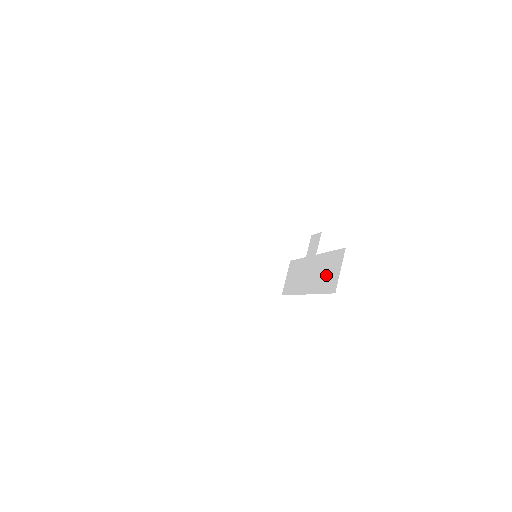
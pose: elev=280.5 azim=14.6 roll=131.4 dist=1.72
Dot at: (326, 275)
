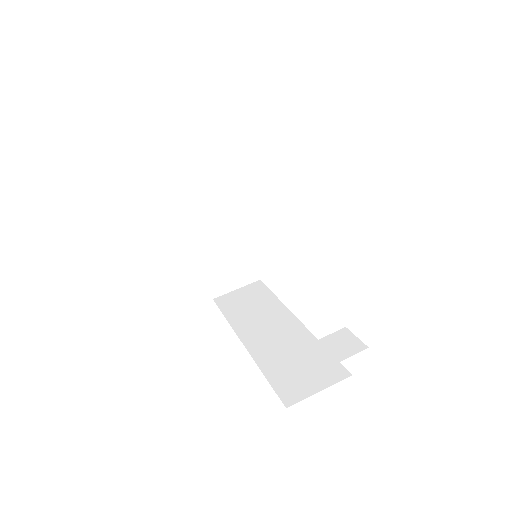
Dot at: occluded
